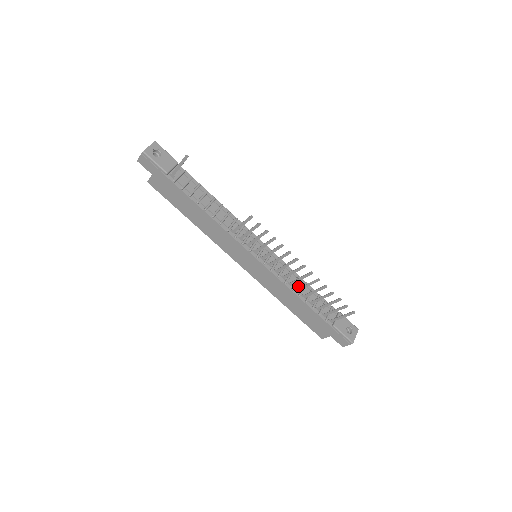
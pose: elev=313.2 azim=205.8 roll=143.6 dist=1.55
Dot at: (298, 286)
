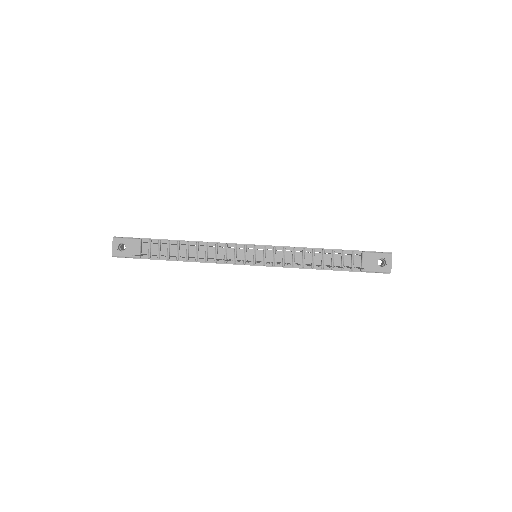
Dot at: (307, 259)
